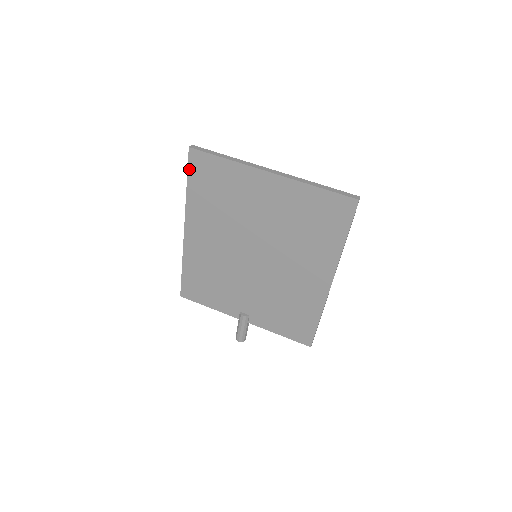
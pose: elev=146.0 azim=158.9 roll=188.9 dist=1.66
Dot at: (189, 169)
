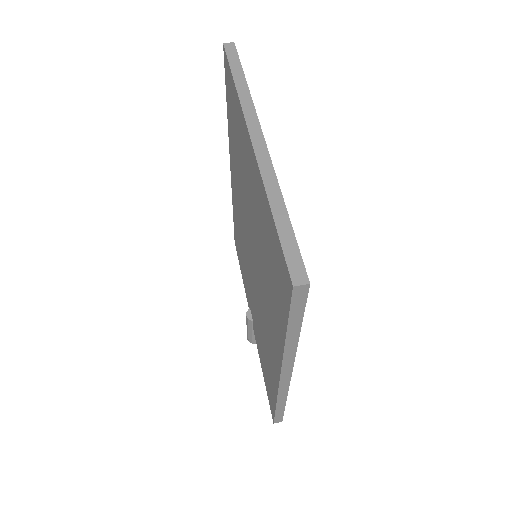
Dot at: (226, 80)
